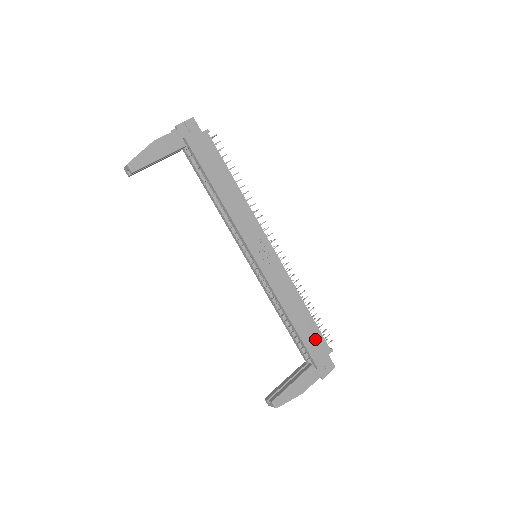
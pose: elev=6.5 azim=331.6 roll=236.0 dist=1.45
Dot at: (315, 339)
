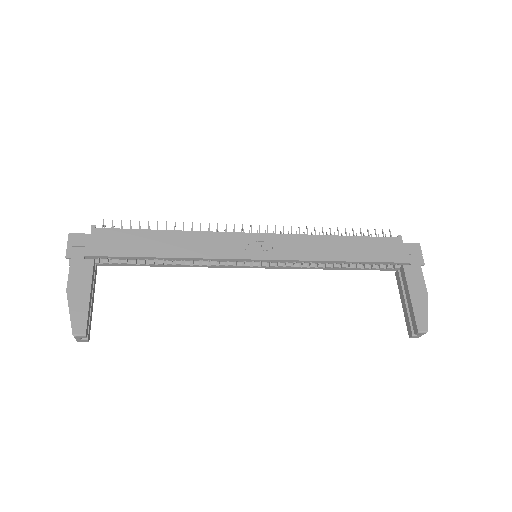
Dot at: (379, 247)
